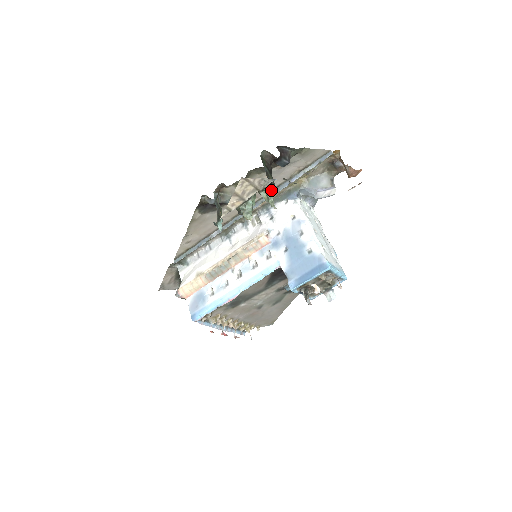
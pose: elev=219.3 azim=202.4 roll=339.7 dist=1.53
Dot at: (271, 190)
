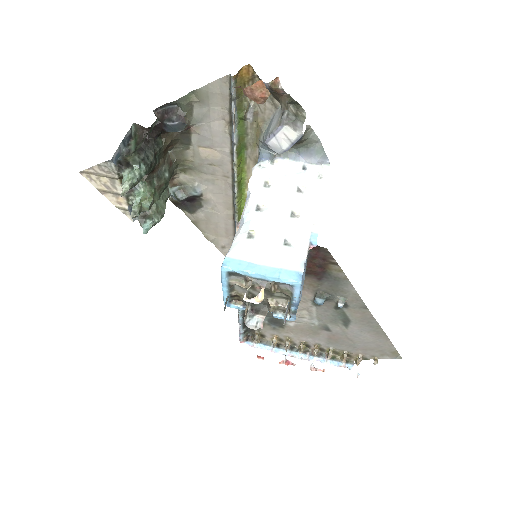
Dot at: (126, 173)
